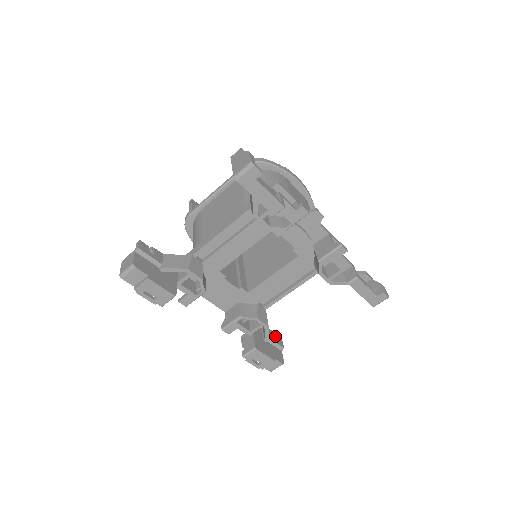
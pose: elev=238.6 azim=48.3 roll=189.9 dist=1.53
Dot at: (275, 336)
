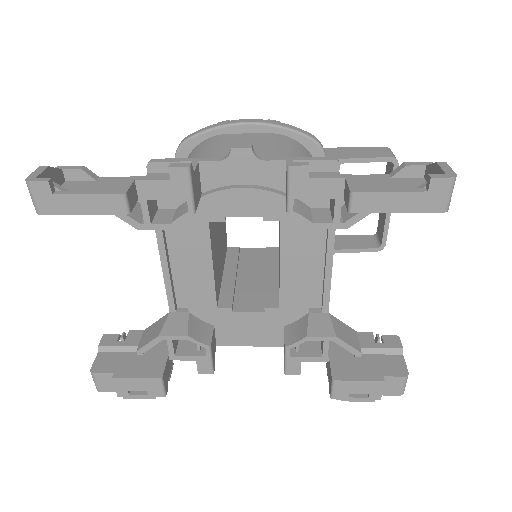
Dot at: (377, 338)
